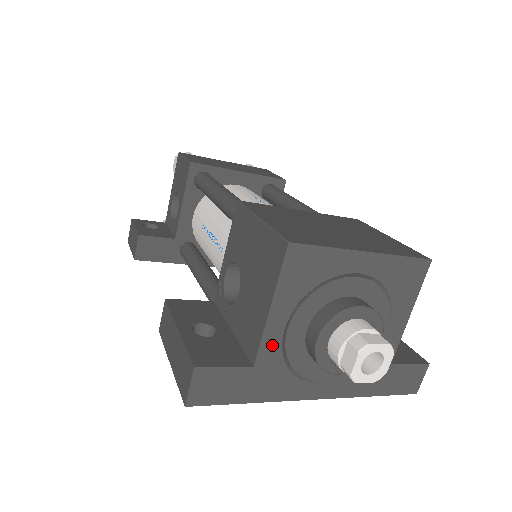
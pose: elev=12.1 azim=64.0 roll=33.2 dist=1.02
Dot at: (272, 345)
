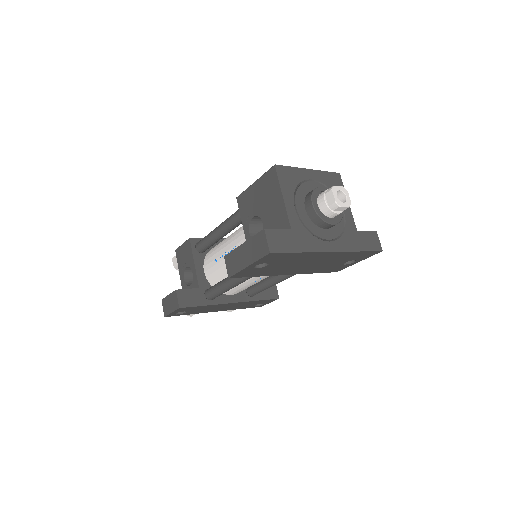
Dot at: (294, 217)
